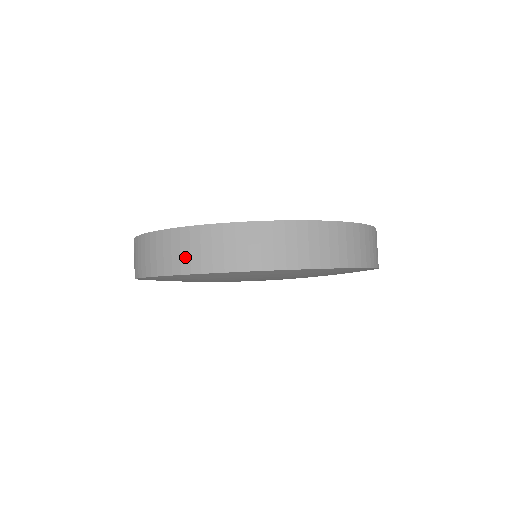
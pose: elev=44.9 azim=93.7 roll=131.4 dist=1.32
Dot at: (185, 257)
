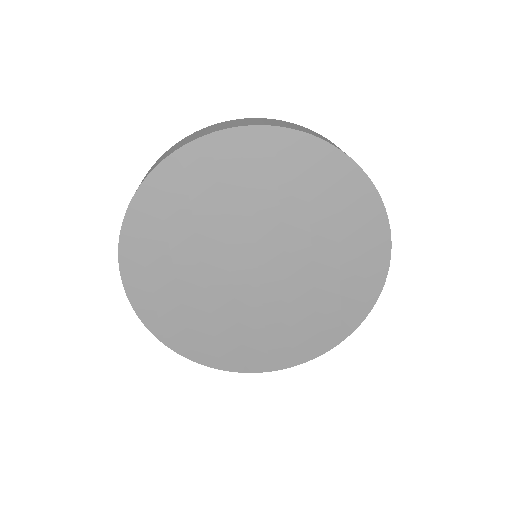
Dot at: (179, 145)
